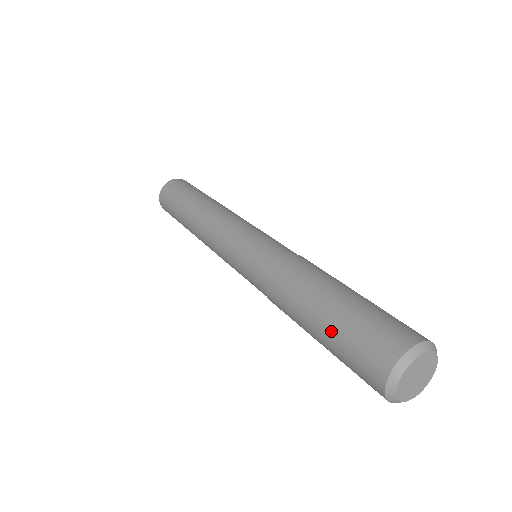
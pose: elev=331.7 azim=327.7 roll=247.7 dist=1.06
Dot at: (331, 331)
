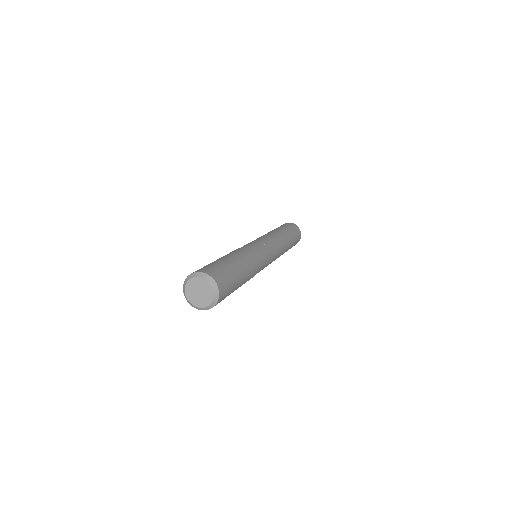
Dot at: occluded
